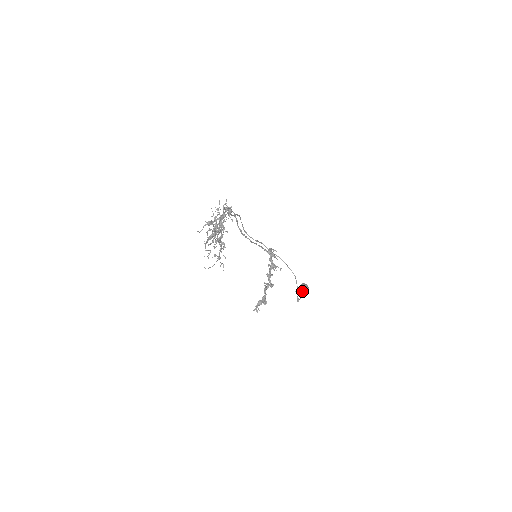
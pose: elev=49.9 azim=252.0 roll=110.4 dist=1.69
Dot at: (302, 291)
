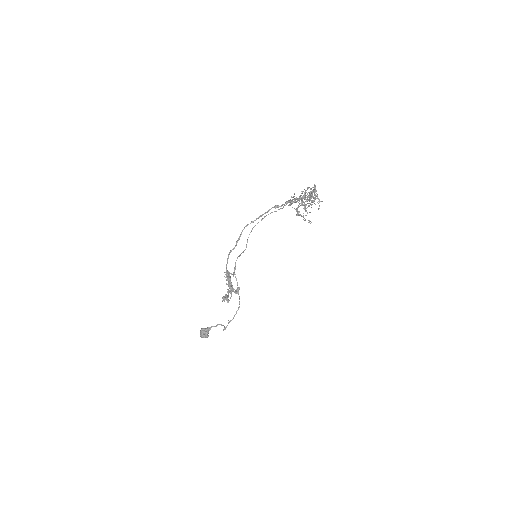
Dot at: (205, 333)
